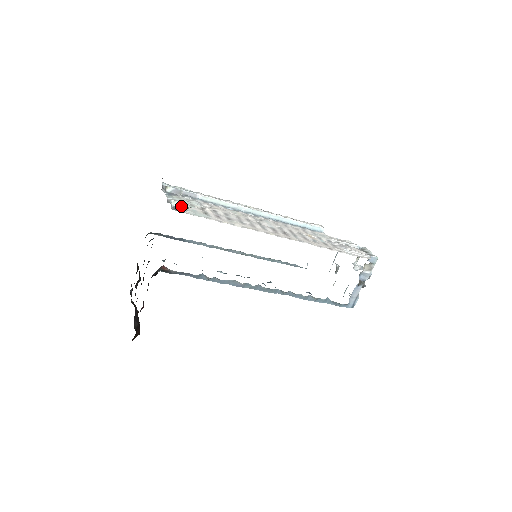
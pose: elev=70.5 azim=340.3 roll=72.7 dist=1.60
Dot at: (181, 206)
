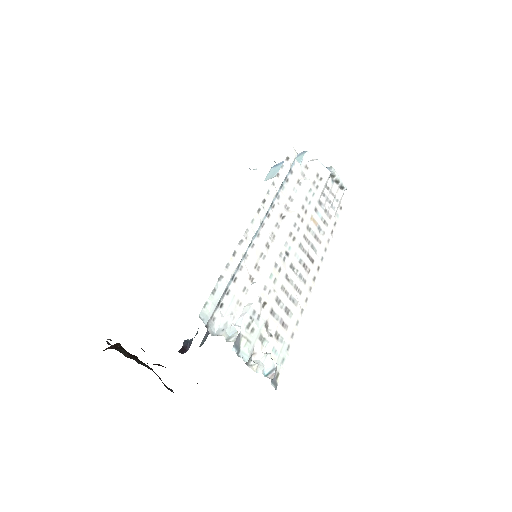
Dot at: (276, 372)
